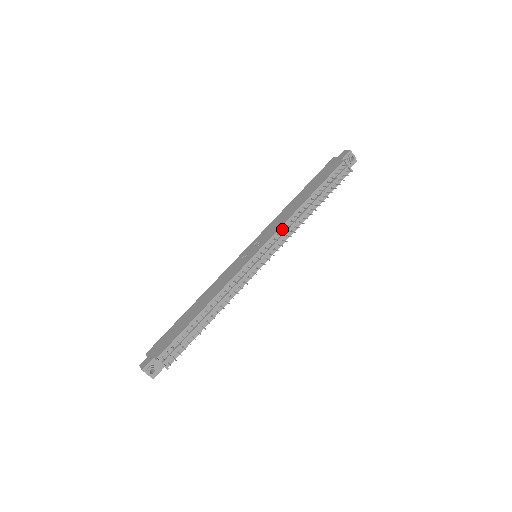
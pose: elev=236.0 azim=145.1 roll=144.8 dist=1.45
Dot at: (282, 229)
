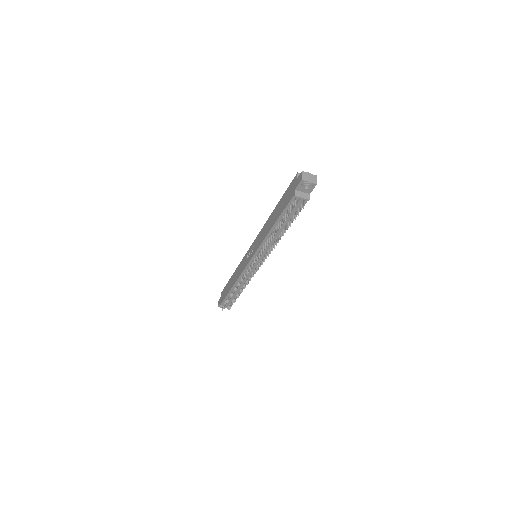
Dot at: (261, 248)
